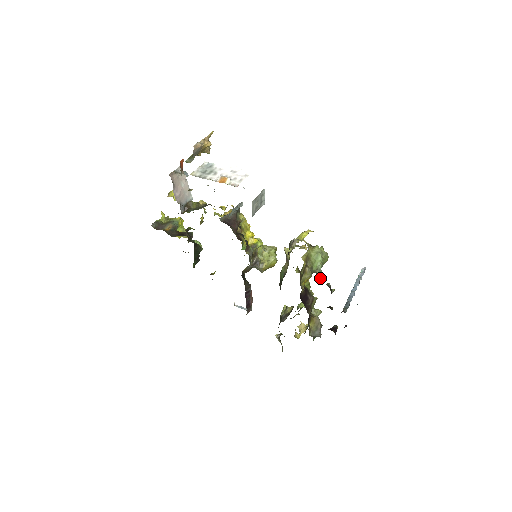
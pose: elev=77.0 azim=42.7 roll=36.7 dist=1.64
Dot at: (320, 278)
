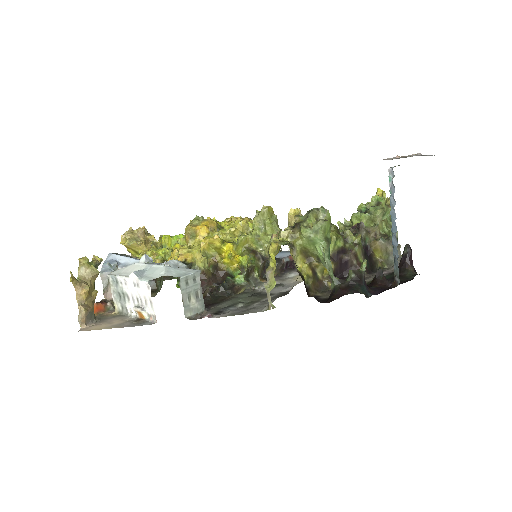
Dot at: (334, 284)
